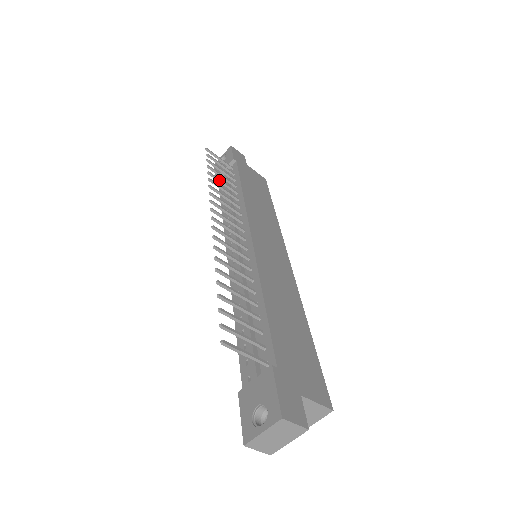
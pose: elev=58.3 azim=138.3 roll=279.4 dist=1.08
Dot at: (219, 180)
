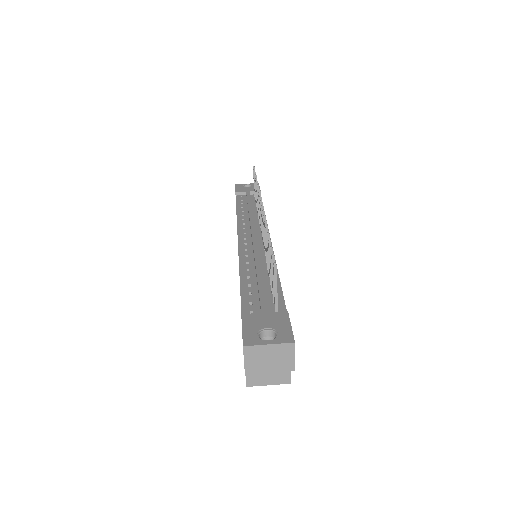
Dot at: occluded
